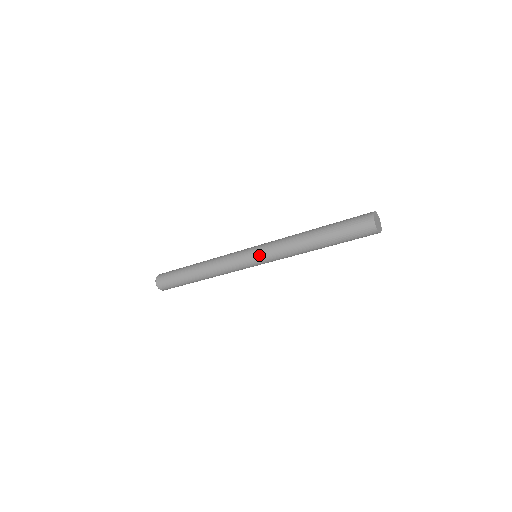
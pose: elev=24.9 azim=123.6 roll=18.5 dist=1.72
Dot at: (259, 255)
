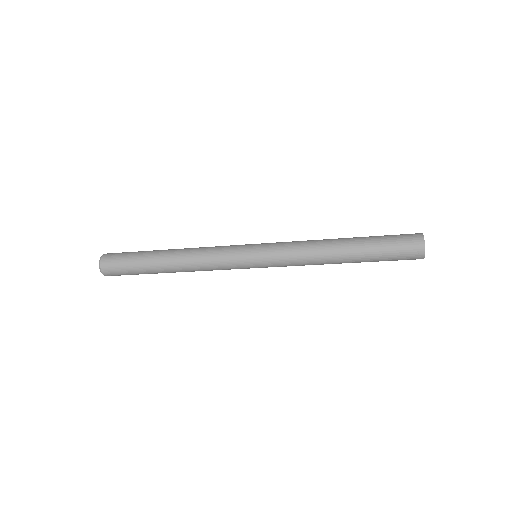
Dot at: (265, 248)
